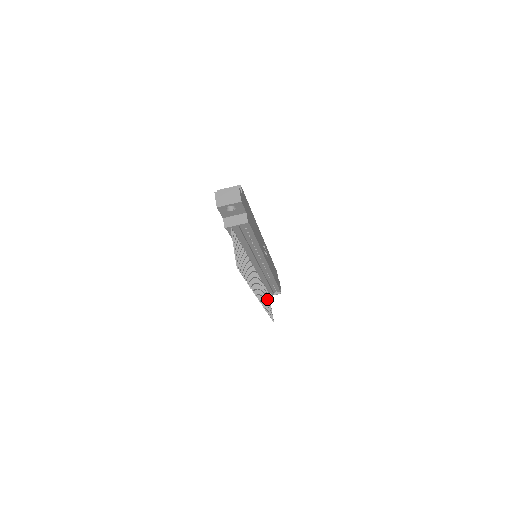
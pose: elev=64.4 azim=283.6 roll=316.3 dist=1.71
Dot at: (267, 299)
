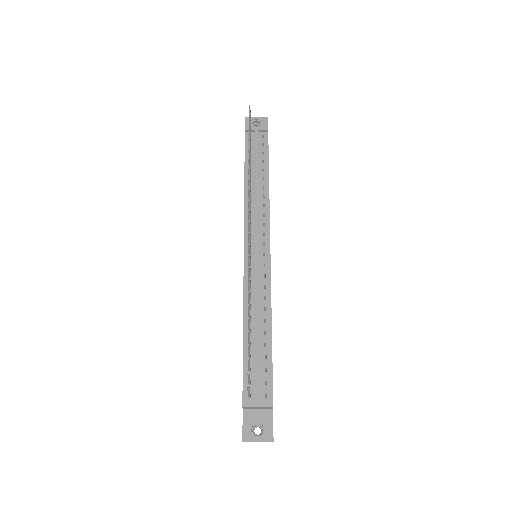
Dot at: occluded
